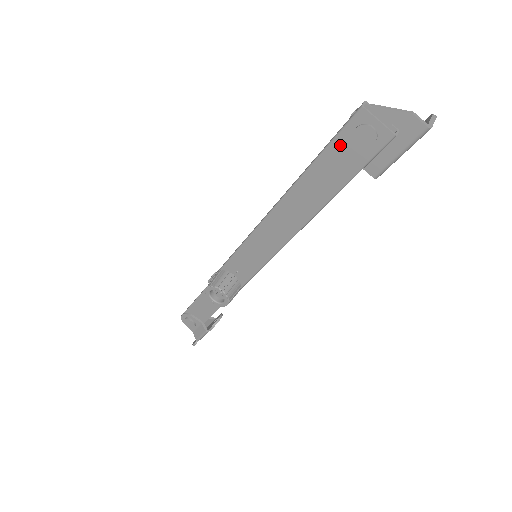
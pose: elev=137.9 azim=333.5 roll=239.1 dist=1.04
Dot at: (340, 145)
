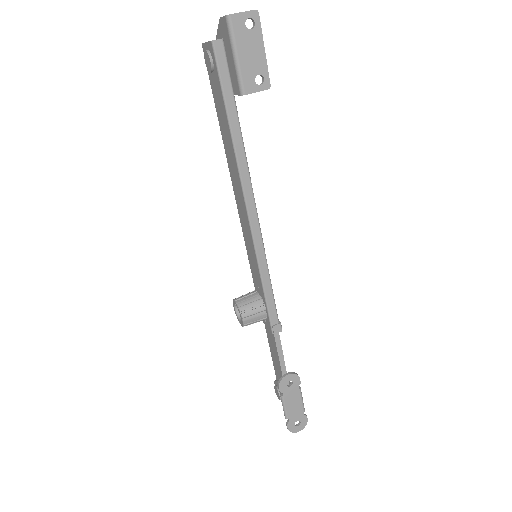
Dot at: (213, 86)
